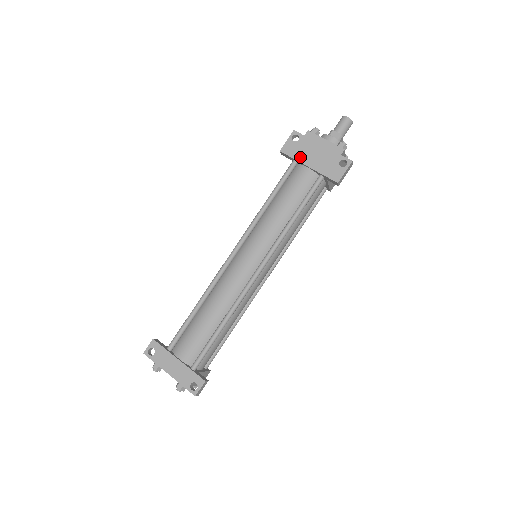
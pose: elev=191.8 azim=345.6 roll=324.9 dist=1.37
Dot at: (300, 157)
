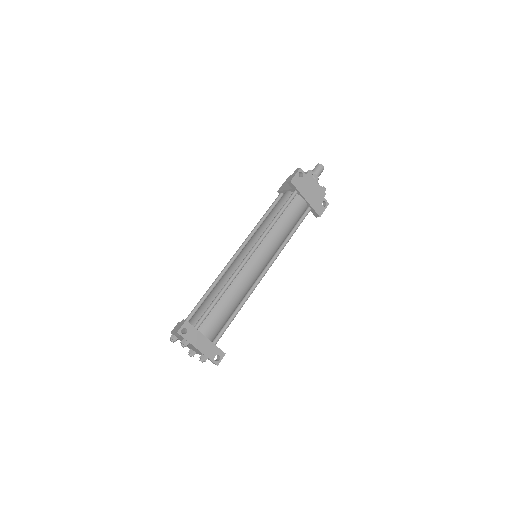
Dot at: (302, 191)
